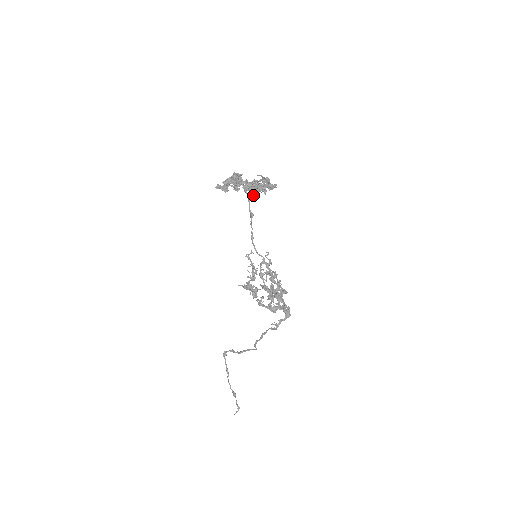
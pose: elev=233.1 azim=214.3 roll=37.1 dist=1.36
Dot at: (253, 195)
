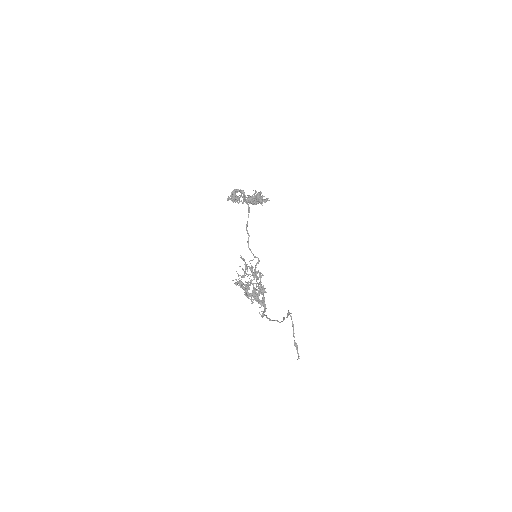
Dot at: occluded
